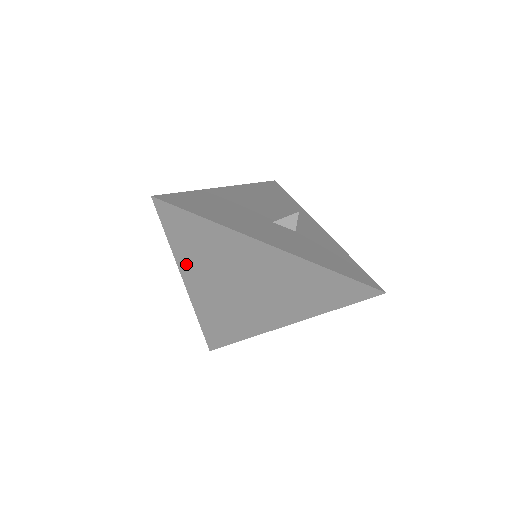
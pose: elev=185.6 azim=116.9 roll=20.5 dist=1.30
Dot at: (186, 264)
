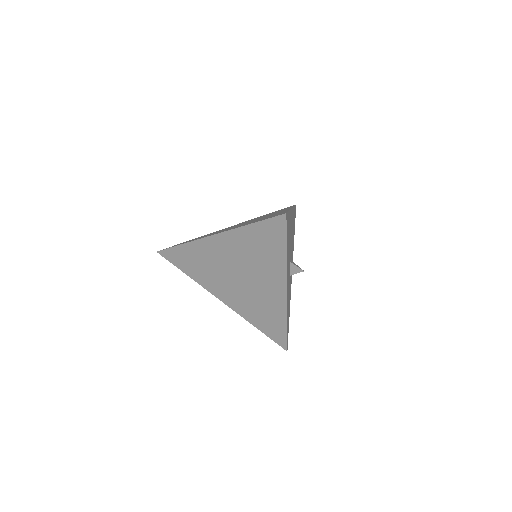
Dot at: (236, 236)
